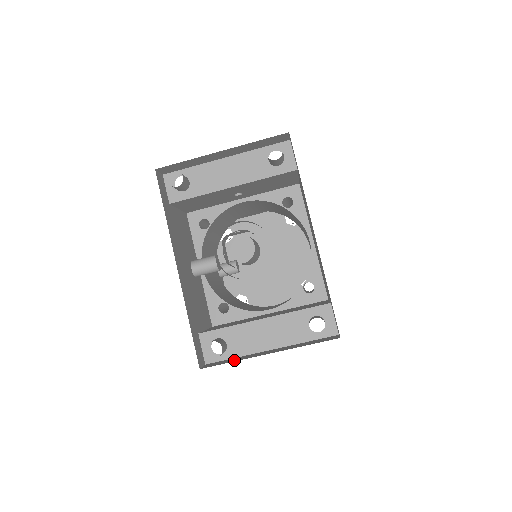
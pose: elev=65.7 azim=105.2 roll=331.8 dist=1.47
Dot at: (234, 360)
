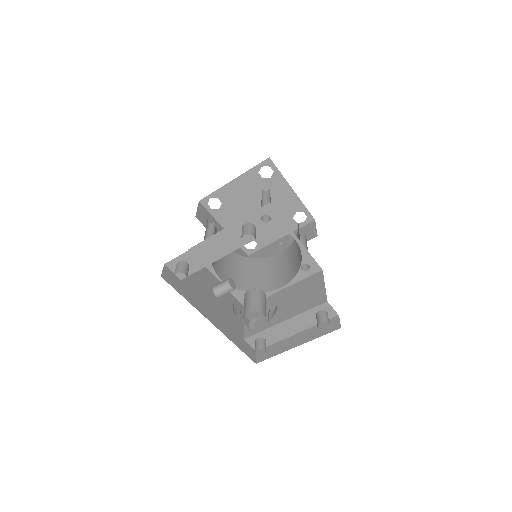
Dot at: (275, 352)
